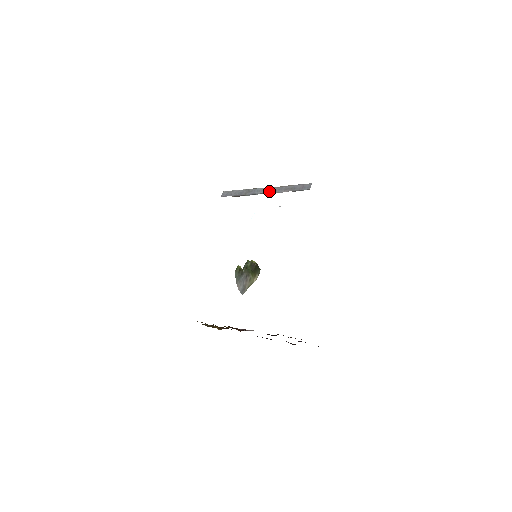
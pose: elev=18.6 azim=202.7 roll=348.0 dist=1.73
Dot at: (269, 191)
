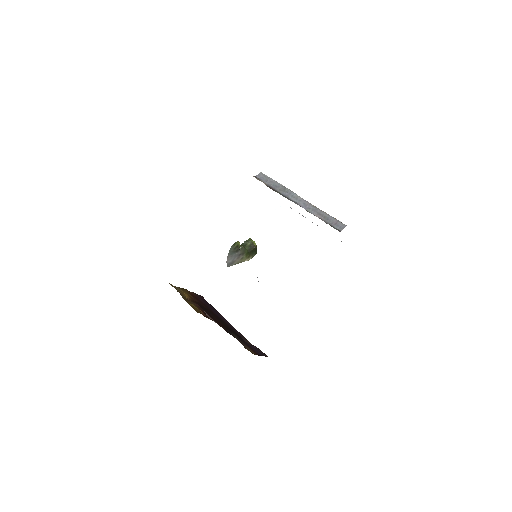
Dot at: (303, 204)
